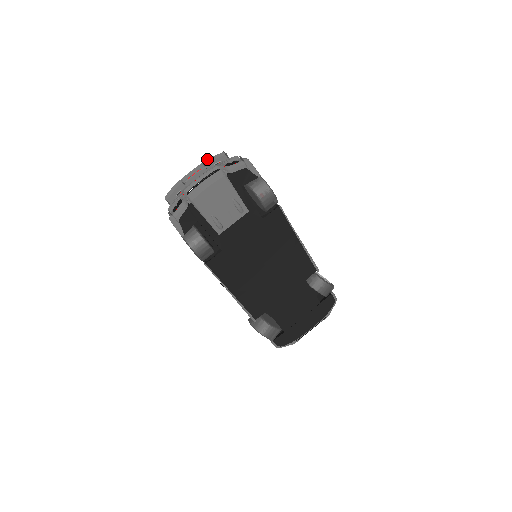
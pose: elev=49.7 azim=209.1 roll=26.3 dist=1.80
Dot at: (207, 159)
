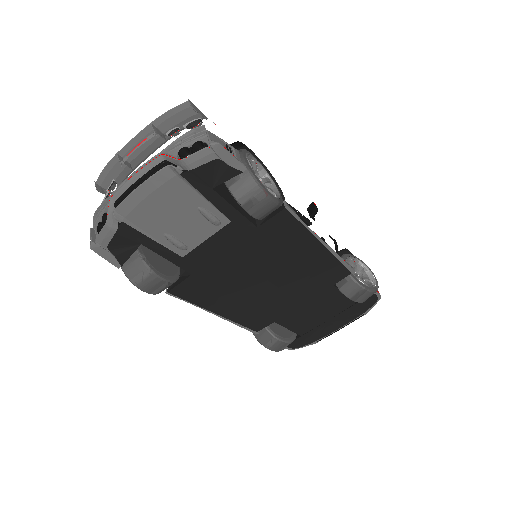
Dot at: occluded
